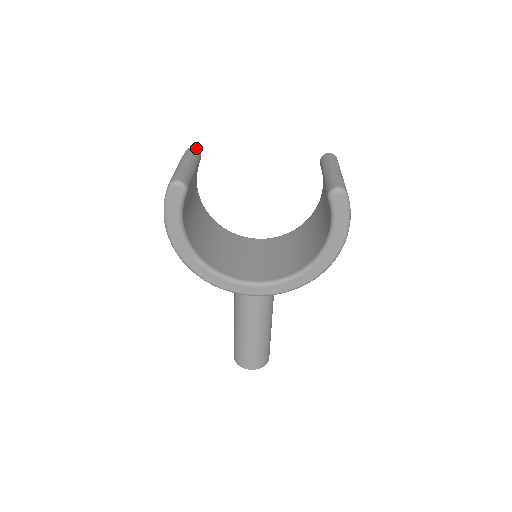
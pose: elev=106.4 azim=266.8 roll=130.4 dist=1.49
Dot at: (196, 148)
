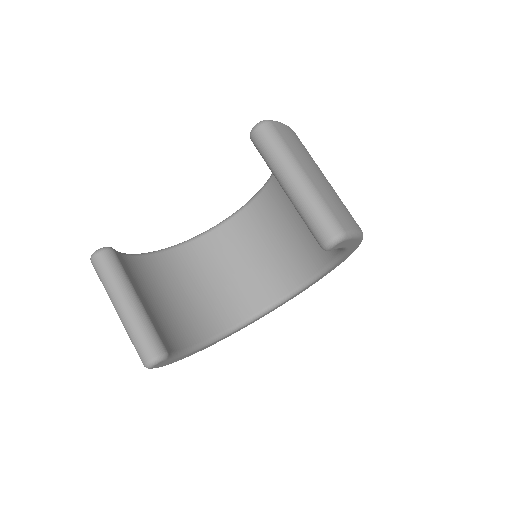
Dot at: (99, 252)
